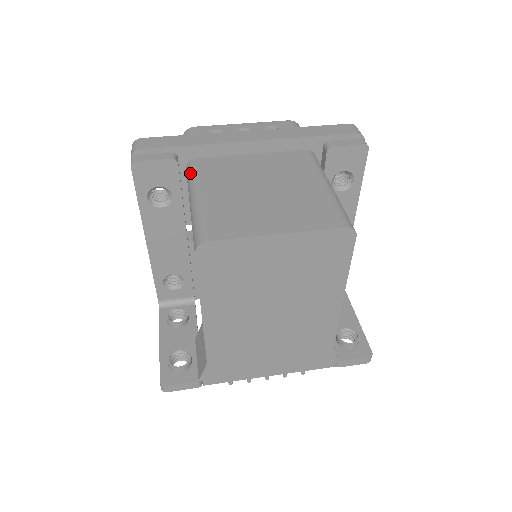
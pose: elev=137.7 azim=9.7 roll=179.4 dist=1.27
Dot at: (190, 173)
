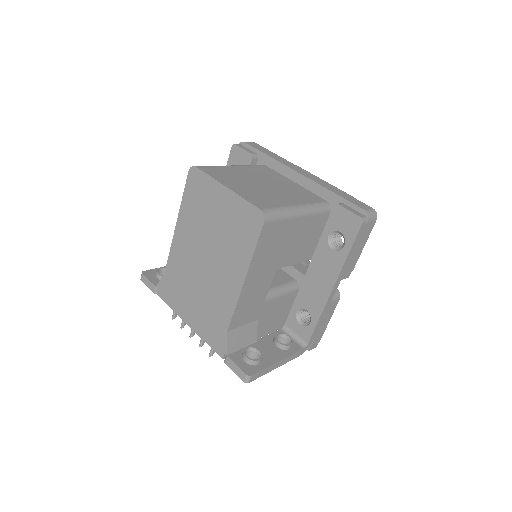
Dot at: occluded
